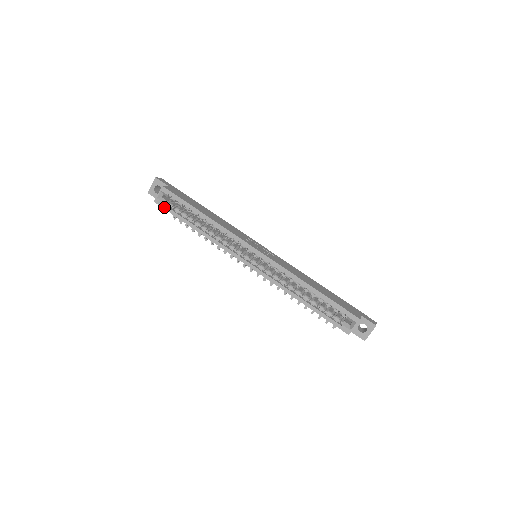
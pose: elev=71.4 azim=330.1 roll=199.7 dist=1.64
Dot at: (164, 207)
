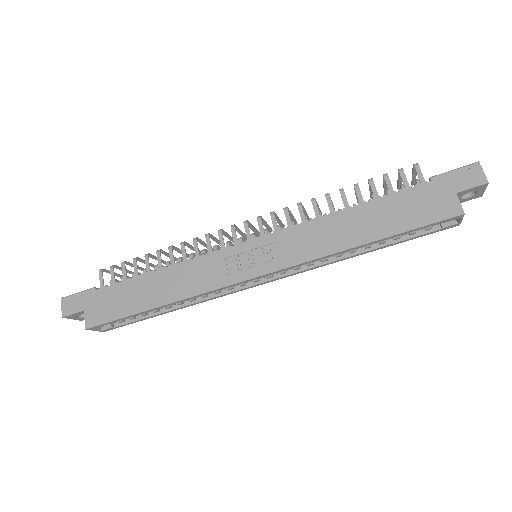
Dot at: (118, 327)
